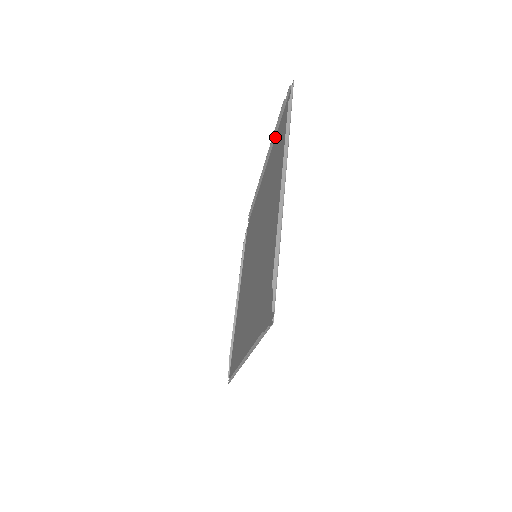
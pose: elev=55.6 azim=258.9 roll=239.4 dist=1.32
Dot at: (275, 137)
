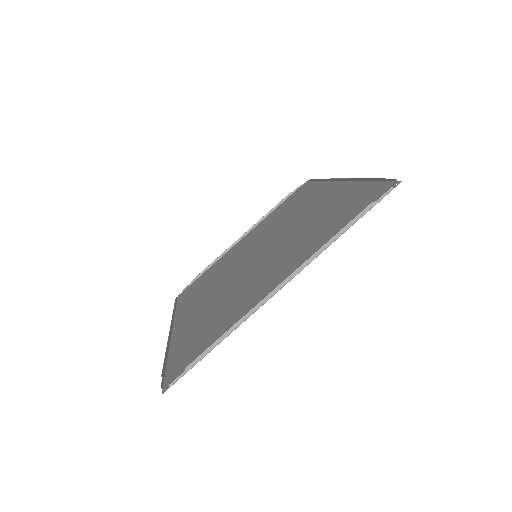
Dot at: (360, 181)
